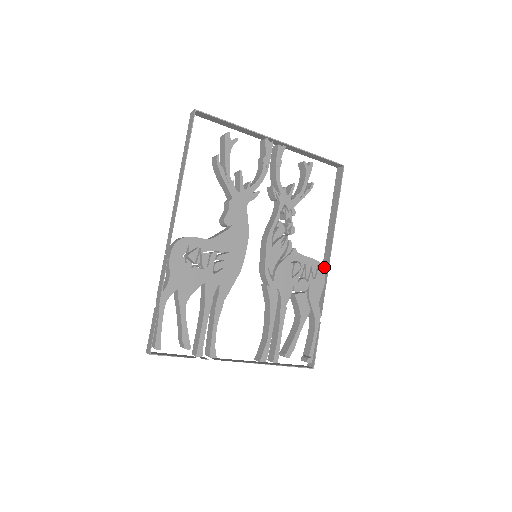
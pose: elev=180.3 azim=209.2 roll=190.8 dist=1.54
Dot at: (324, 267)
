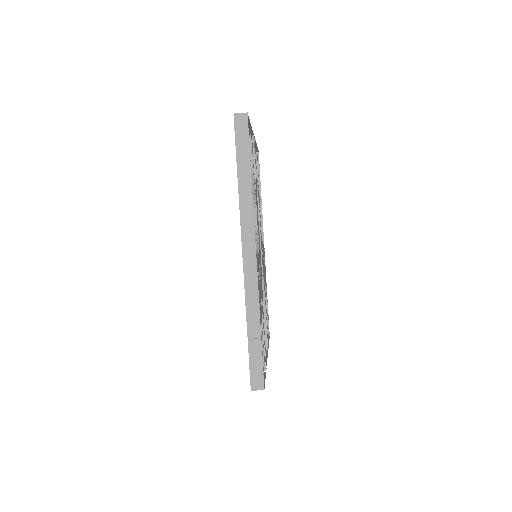
Dot at: occluded
